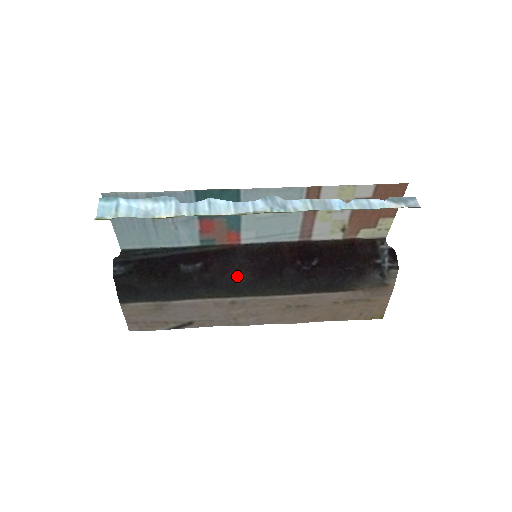
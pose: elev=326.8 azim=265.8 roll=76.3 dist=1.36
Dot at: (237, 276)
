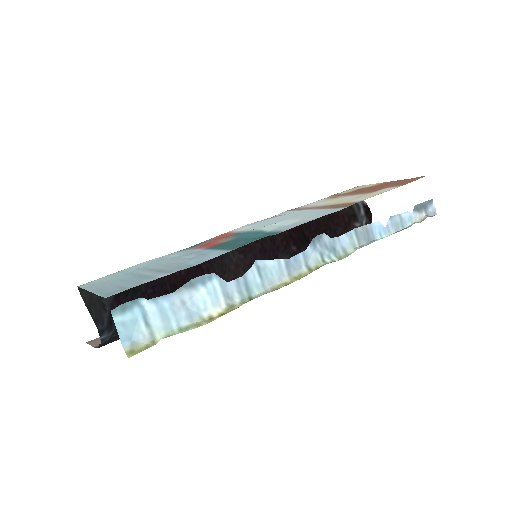
Dot at: occluded
